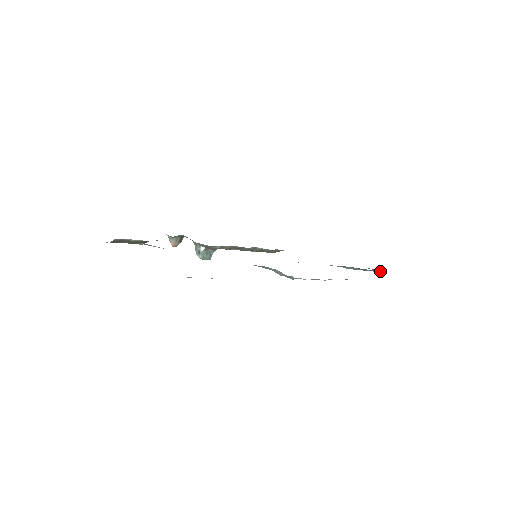
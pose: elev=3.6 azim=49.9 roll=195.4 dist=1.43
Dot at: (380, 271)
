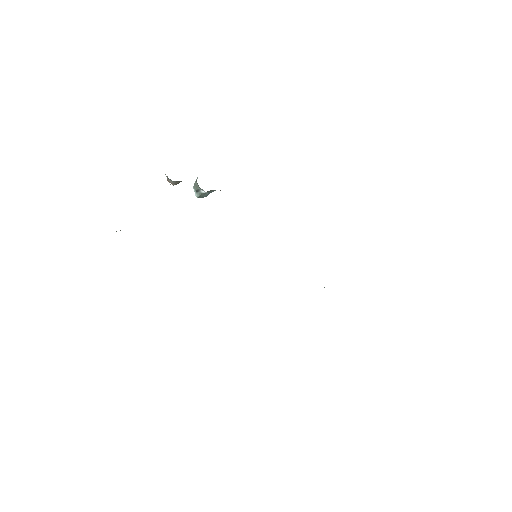
Dot at: occluded
